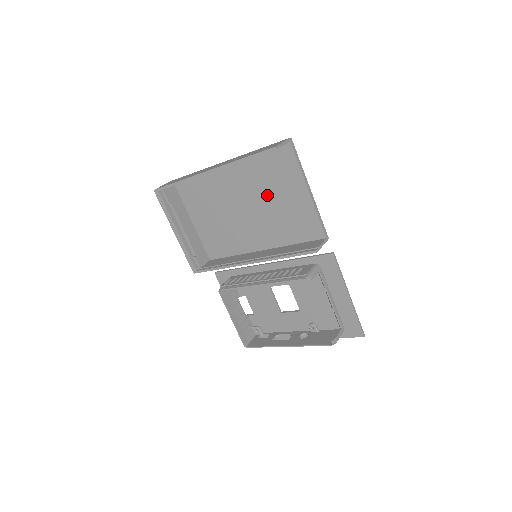
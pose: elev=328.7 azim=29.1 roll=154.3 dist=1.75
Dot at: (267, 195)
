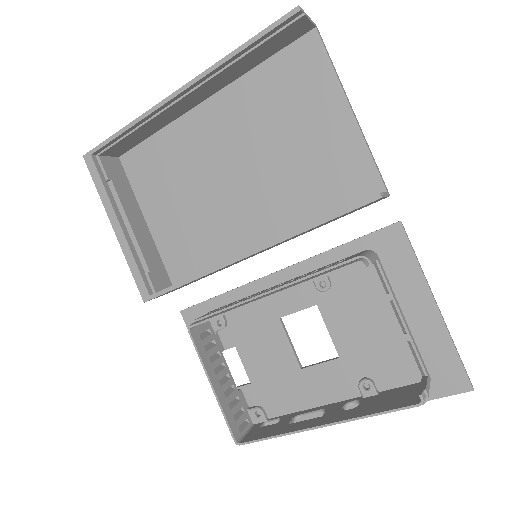
Dot at: (275, 136)
